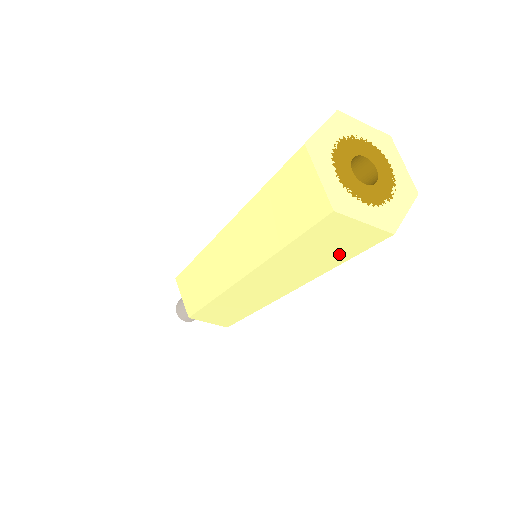
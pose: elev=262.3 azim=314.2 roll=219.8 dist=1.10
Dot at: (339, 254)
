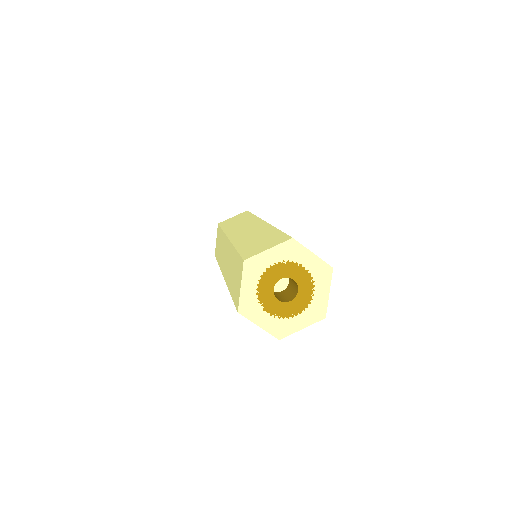
Dot at: occluded
